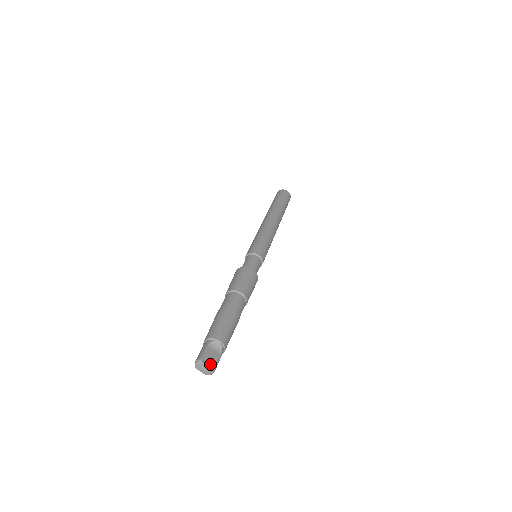
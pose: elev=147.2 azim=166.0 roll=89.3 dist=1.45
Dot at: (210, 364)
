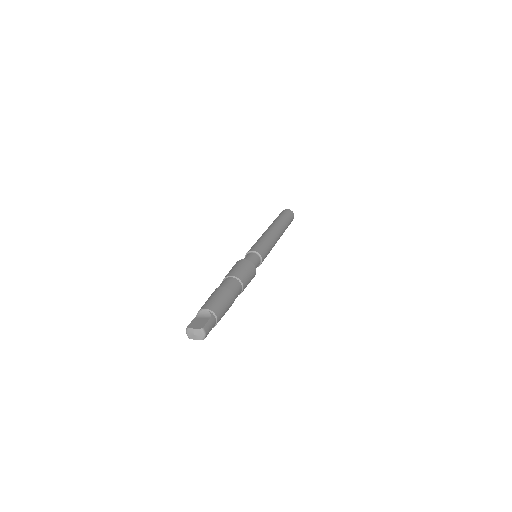
Dot at: (197, 327)
